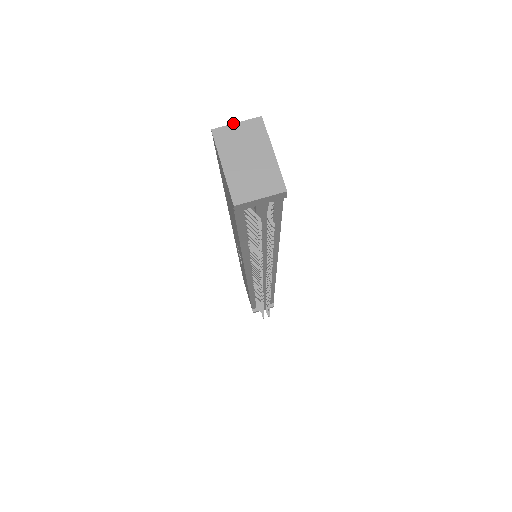
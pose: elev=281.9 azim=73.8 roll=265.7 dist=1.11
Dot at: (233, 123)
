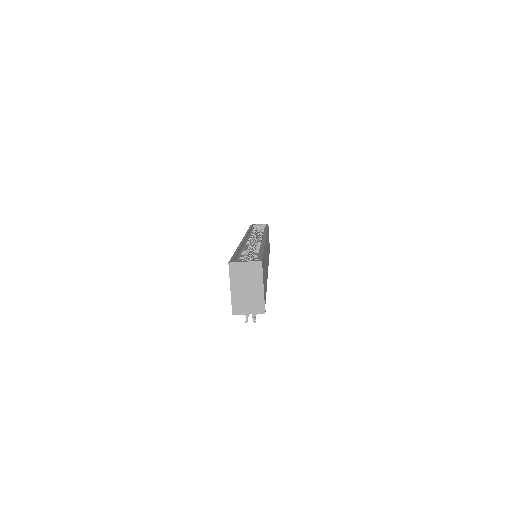
Dot at: (243, 261)
